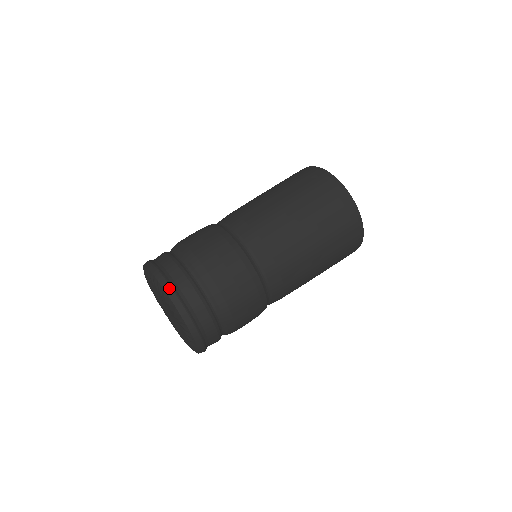
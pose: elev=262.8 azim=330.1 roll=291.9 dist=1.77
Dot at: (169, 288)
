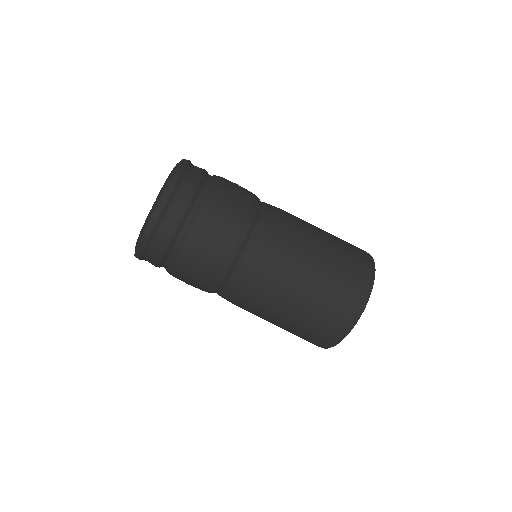
Dot at: (159, 212)
